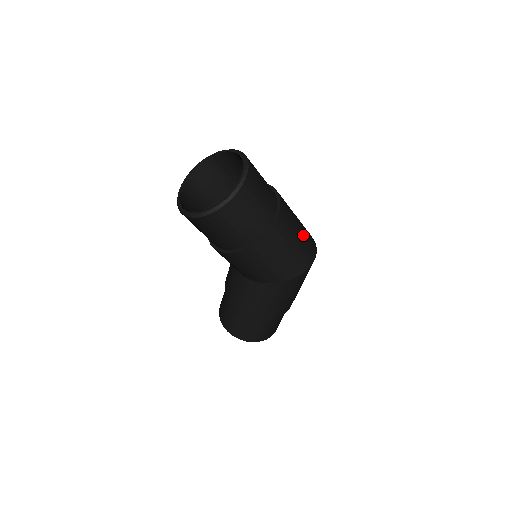
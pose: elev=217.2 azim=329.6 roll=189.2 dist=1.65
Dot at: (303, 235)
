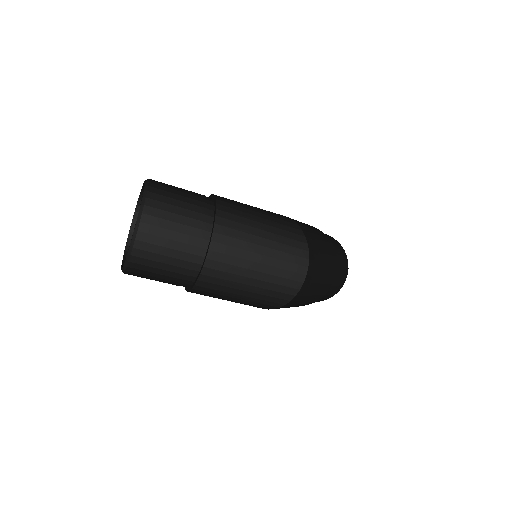
Dot at: (264, 279)
